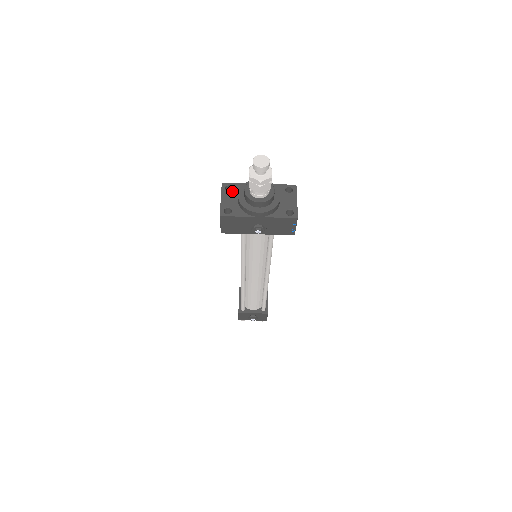
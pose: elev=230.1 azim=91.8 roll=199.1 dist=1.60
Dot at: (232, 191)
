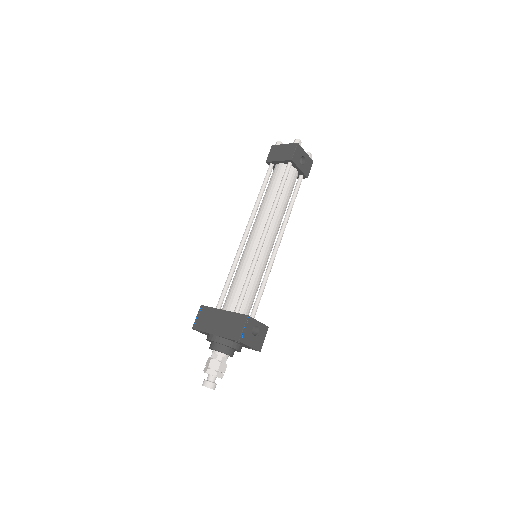
Dot at: (204, 333)
